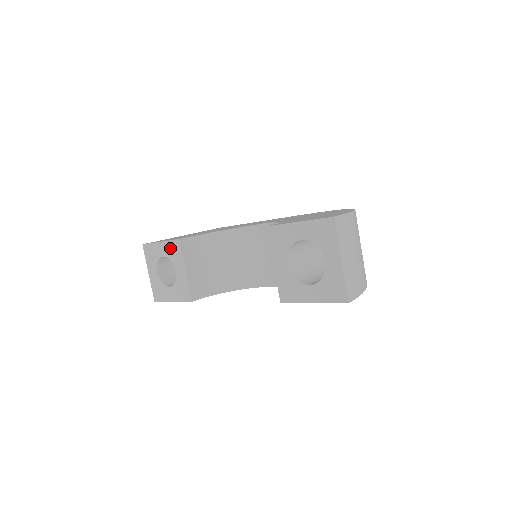
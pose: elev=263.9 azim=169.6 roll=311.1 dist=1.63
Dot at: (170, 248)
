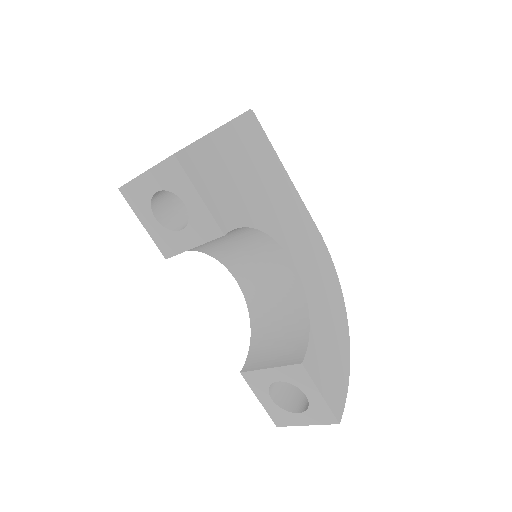
Dot at: (203, 218)
